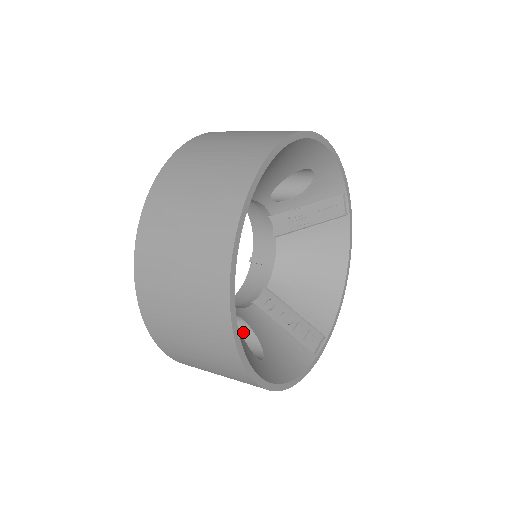
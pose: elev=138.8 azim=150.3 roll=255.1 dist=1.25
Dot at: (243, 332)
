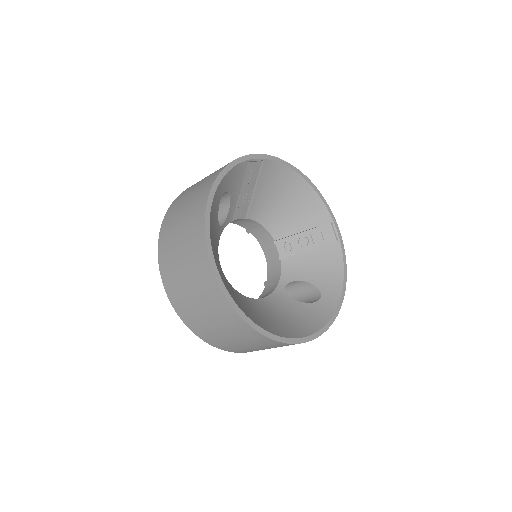
Dot at: (296, 284)
